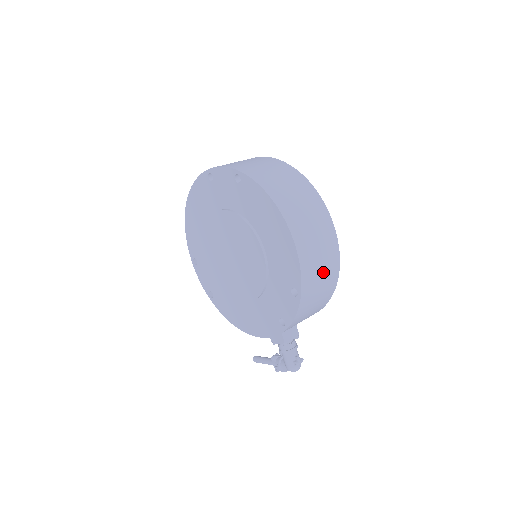
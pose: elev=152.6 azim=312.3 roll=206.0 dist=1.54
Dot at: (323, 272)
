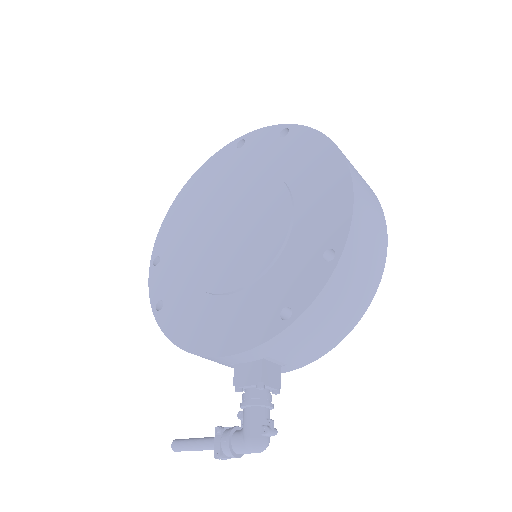
Dot at: (368, 257)
